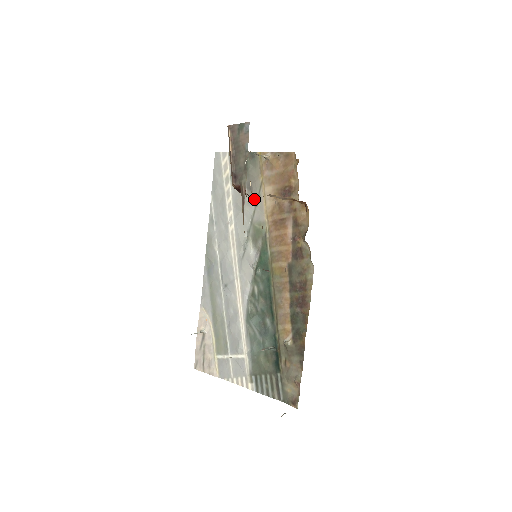
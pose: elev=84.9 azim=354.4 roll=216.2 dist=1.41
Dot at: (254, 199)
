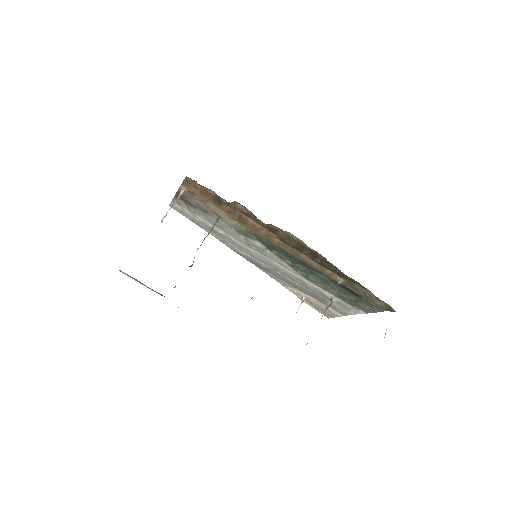
Dot at: (215, 216)
